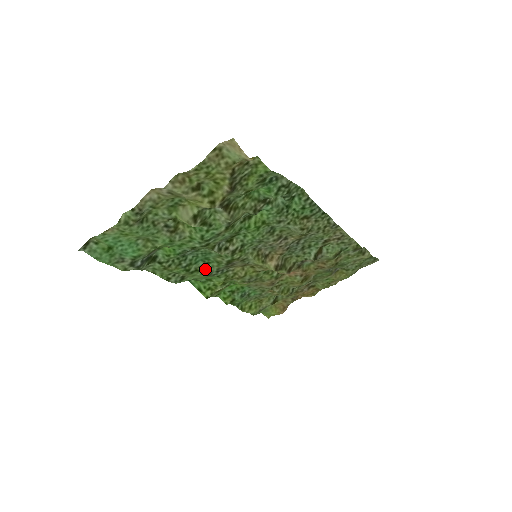
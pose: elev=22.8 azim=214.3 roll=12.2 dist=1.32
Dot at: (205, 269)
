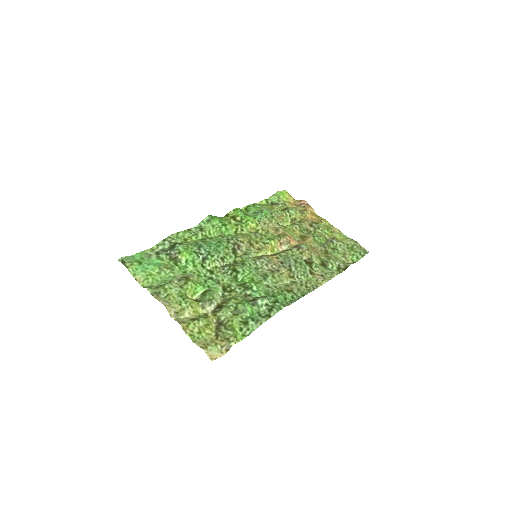
Dot at: (218, 239)
